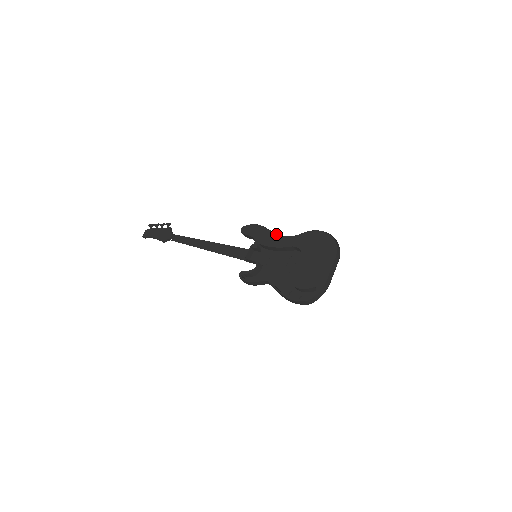
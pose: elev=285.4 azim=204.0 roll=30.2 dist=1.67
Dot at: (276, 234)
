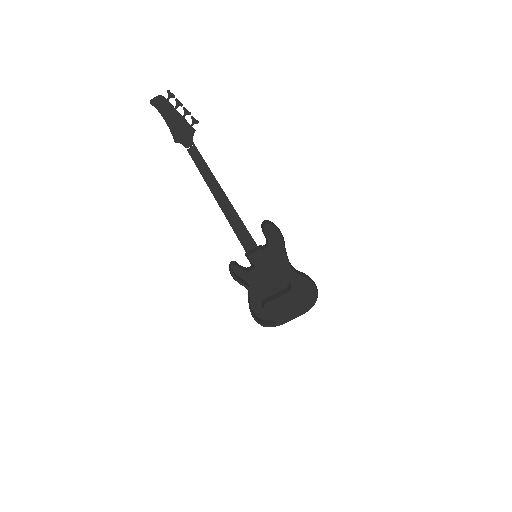
Dot at: (287, 259)
